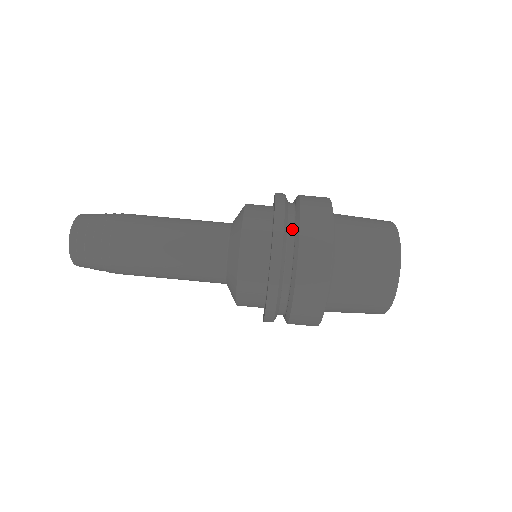
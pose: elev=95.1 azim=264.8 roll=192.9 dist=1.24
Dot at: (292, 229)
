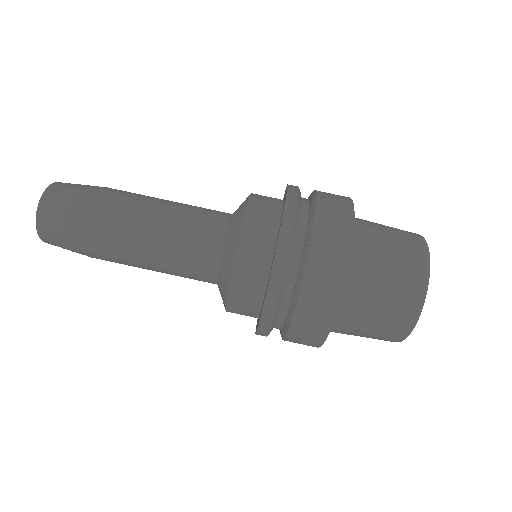
Dot at: (301, 239)
